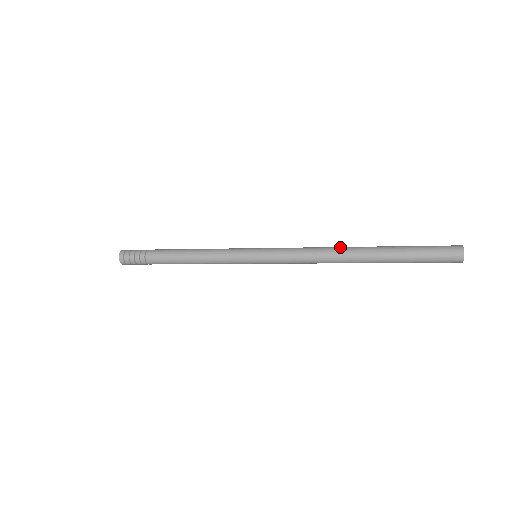
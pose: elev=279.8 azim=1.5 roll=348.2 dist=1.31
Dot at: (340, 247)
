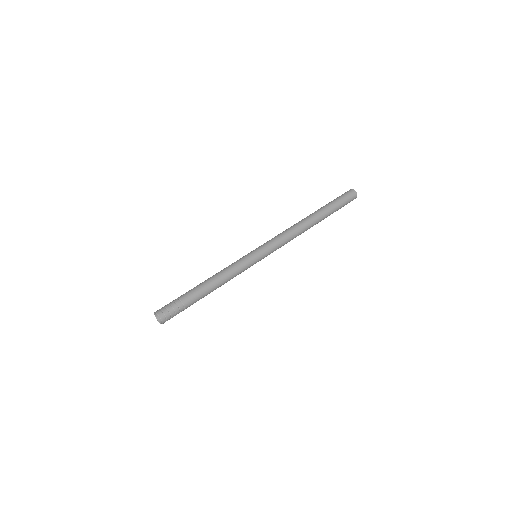
Dot at: (301, 222)
